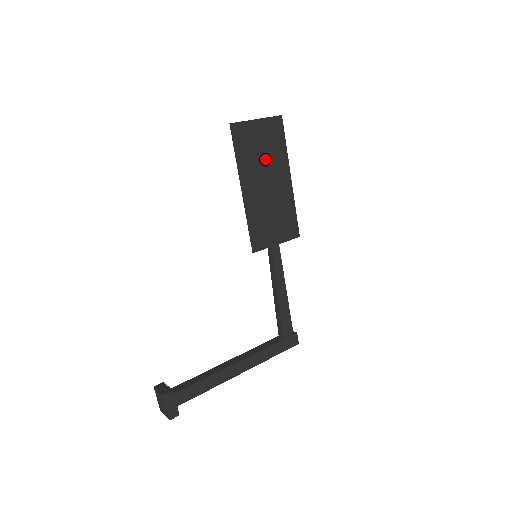
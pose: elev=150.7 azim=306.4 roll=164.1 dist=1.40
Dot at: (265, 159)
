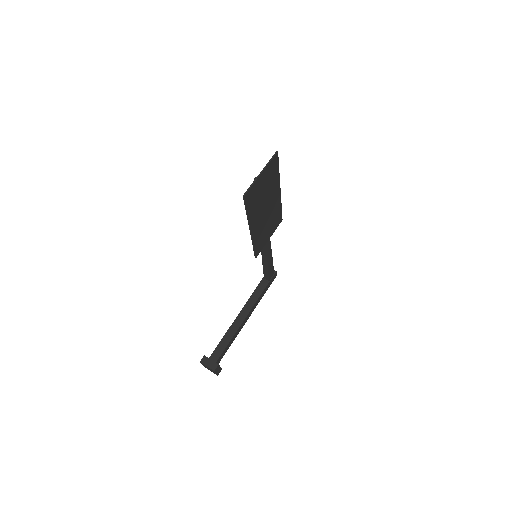
Dot at: (265, 195)
